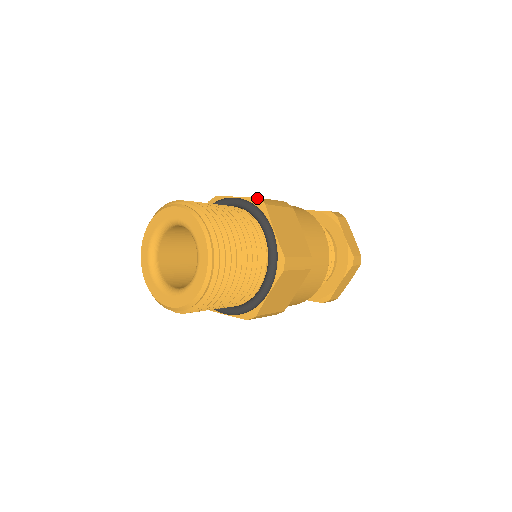
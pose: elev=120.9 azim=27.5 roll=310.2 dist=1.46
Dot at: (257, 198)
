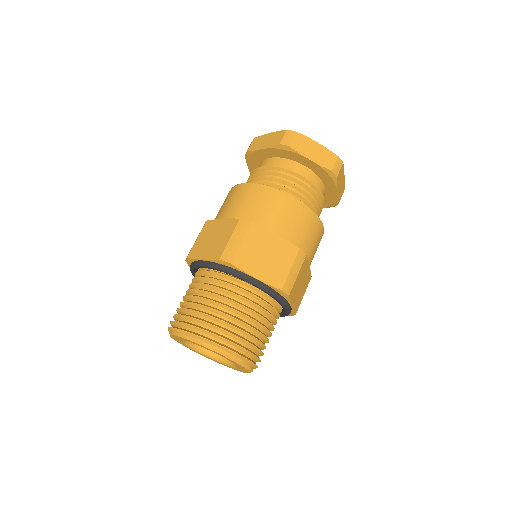
Dot at: (220, 260)
